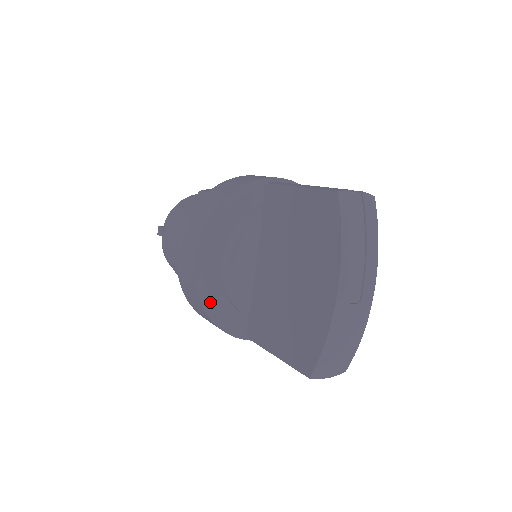
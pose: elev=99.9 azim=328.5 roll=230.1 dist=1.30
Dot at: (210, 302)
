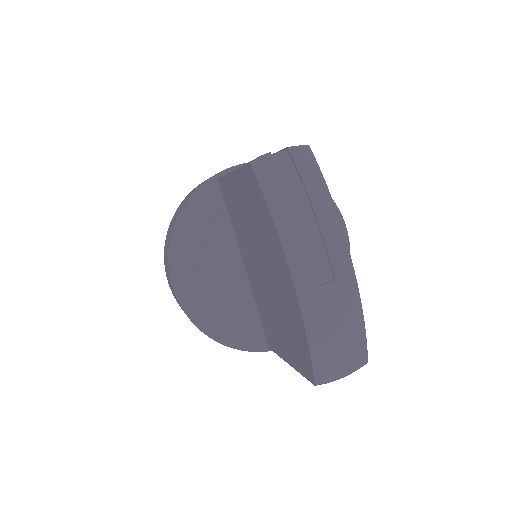
Dot at: (209, 325)
